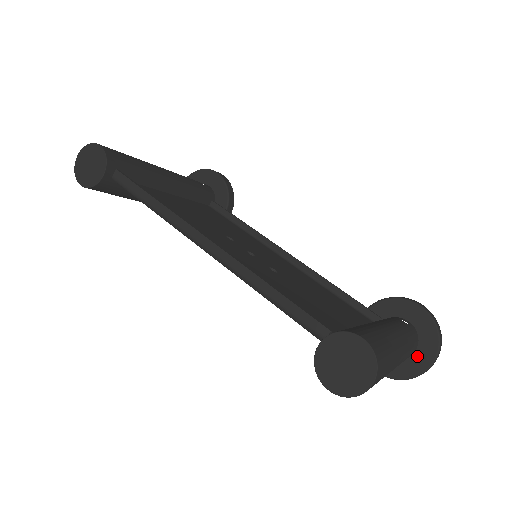
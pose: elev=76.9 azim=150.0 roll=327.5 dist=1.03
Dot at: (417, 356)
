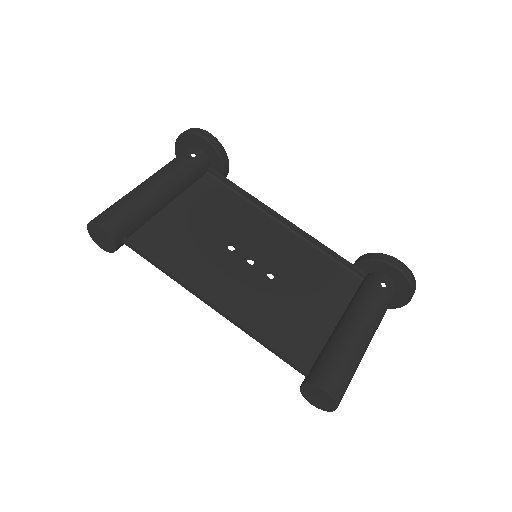
Dot at: (396, 298)
